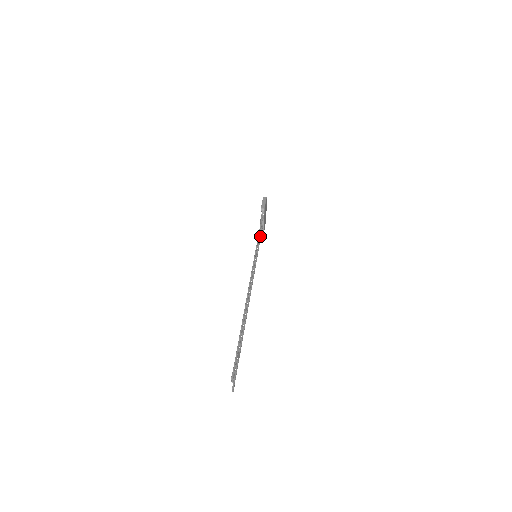
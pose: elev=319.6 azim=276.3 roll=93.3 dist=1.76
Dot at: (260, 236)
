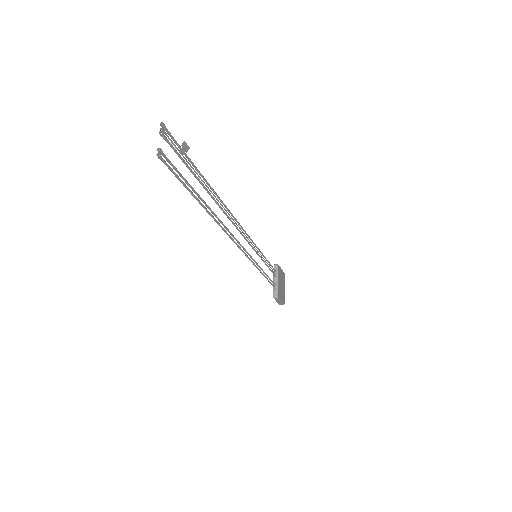
Dot at: occluded
